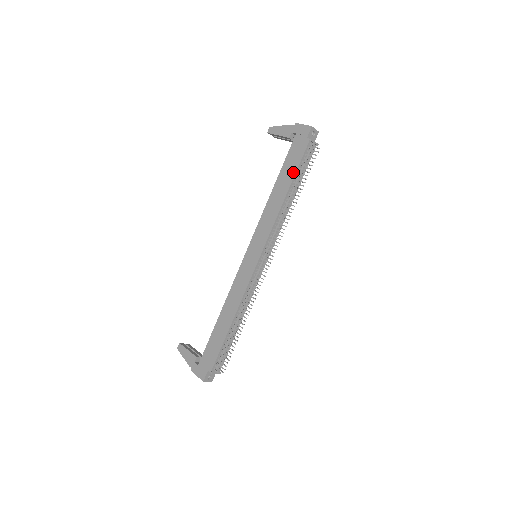
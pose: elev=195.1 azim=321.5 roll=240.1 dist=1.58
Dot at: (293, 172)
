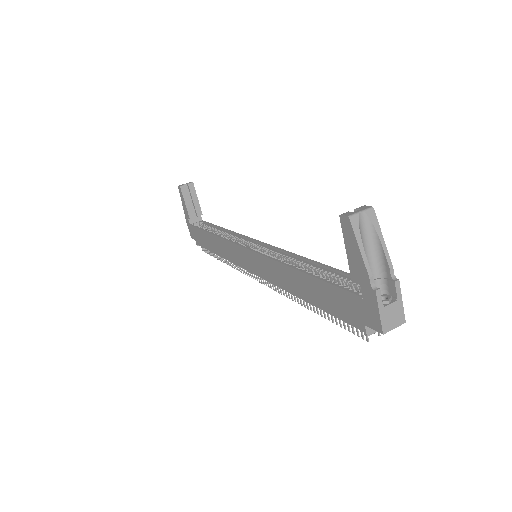
Dot at: (321, 306)
